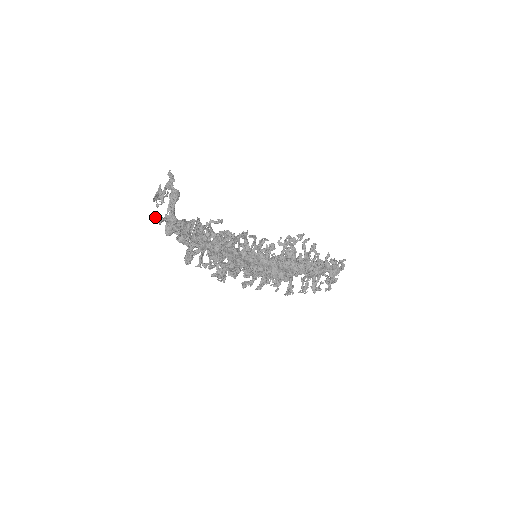
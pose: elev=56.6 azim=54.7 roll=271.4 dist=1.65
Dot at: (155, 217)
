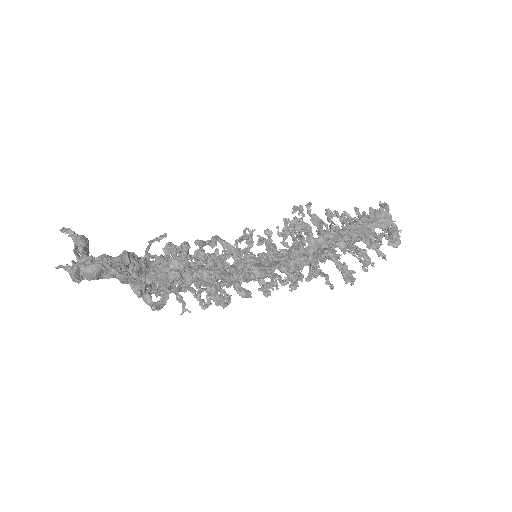
Dot at: (56, 267)
